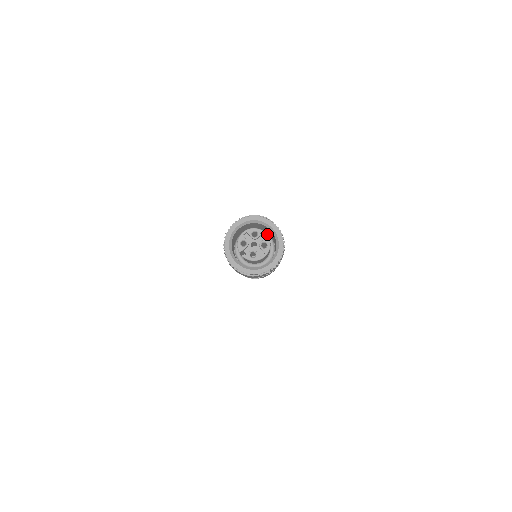
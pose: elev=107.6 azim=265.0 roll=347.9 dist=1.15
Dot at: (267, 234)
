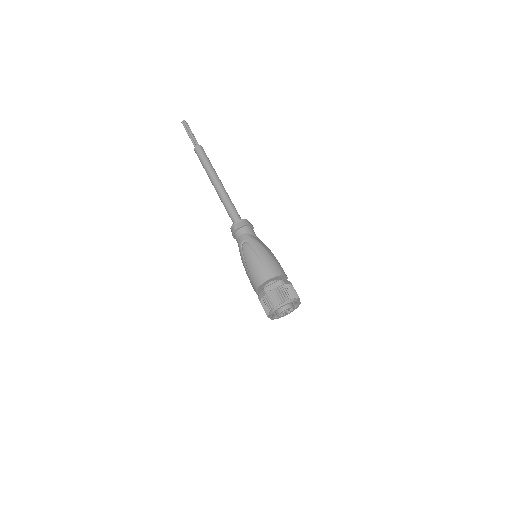
Dot at: occluded
